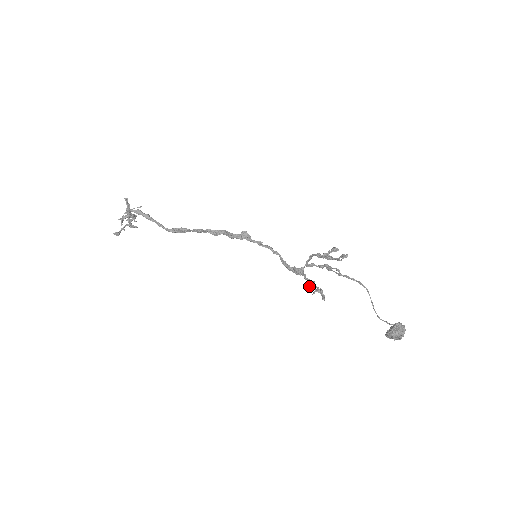
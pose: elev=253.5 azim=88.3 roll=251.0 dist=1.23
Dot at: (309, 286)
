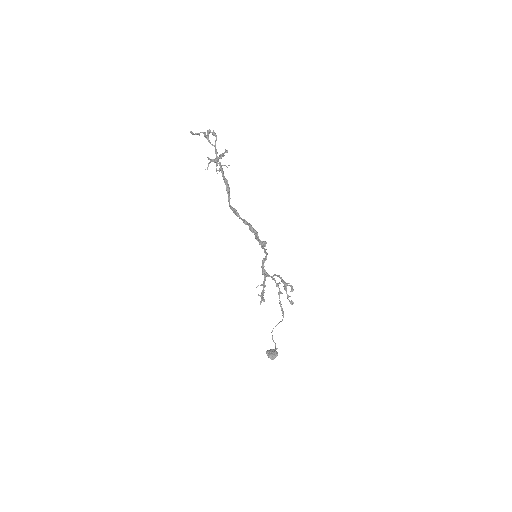
Dot at: occluded
